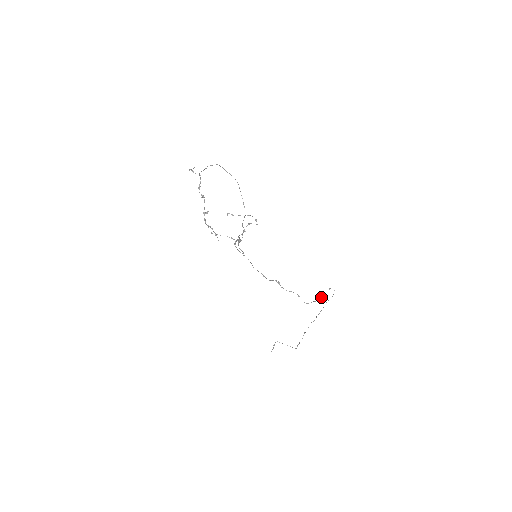
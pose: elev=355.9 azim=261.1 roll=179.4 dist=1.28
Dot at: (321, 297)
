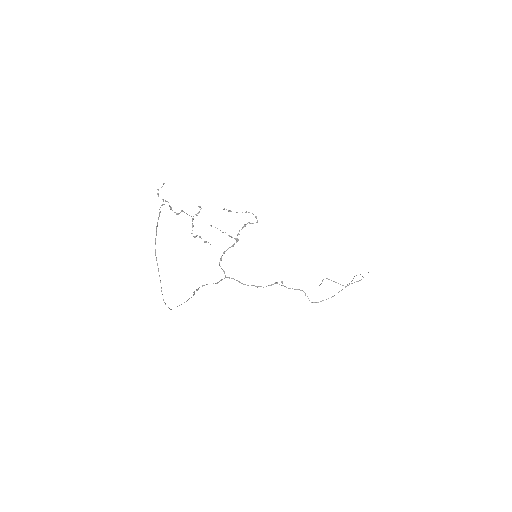
Dot at: occluded
